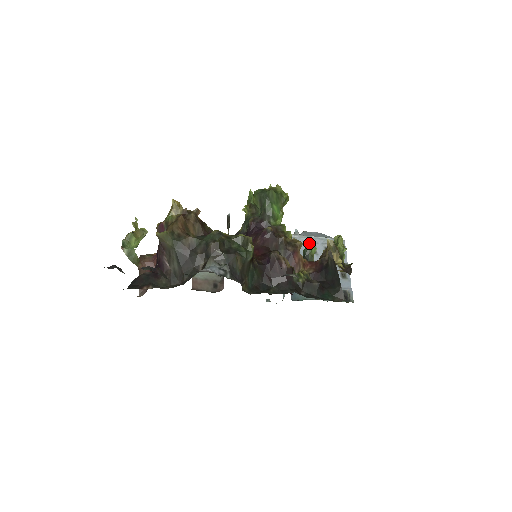
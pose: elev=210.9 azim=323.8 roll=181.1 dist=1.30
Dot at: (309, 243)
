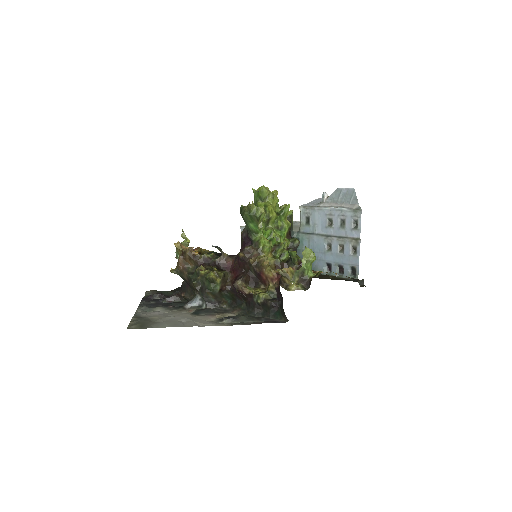
Dot at: (326, 215)
